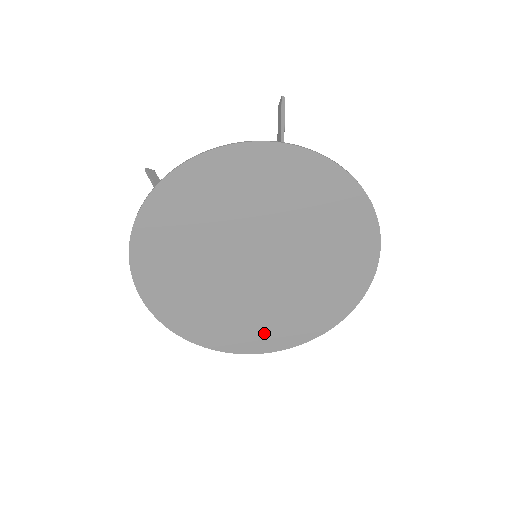
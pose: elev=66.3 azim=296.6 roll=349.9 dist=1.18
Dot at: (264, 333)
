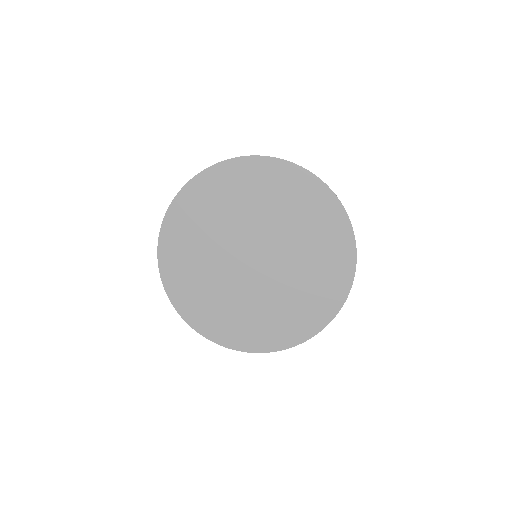
Dot at: (215, 317)
